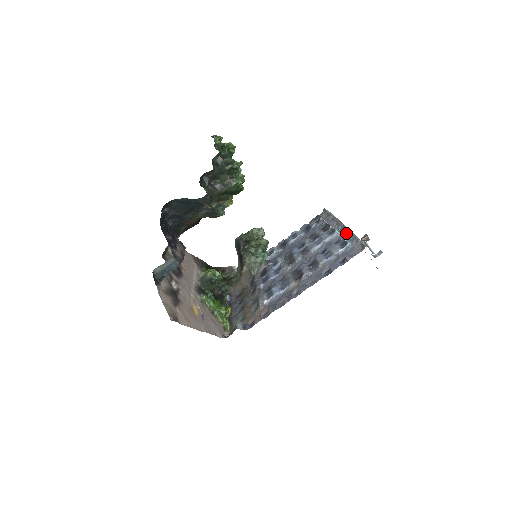
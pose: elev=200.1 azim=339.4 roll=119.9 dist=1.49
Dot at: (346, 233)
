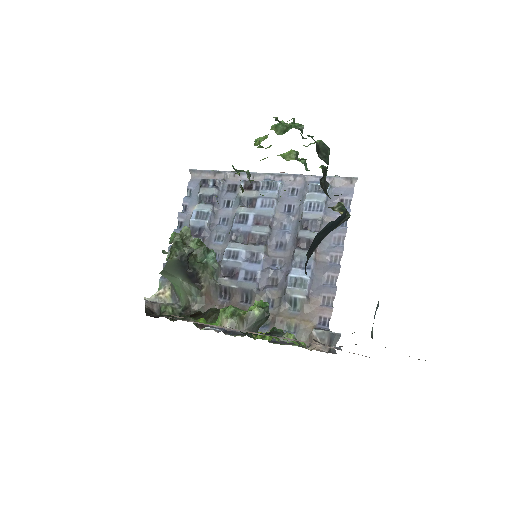
Dot at: (293, 178)
